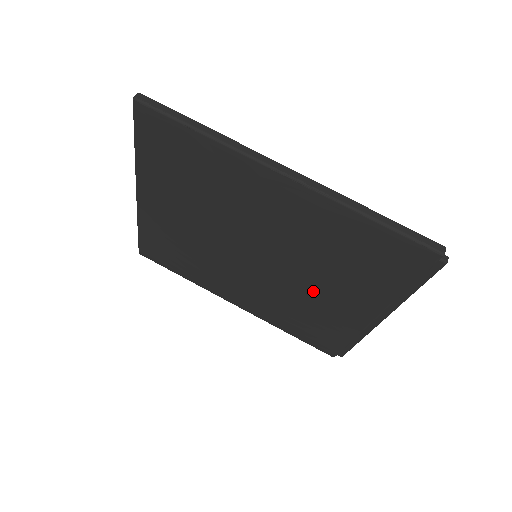
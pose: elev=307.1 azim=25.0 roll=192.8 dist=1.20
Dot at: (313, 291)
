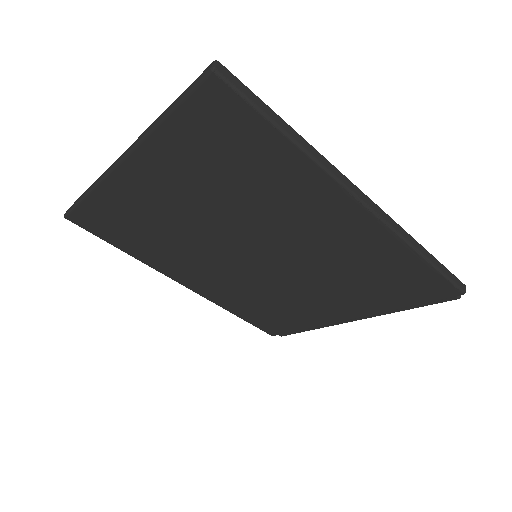
Dot at: (302, 293)
